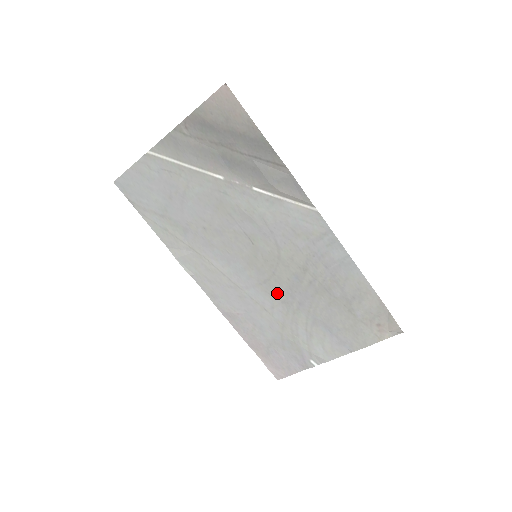
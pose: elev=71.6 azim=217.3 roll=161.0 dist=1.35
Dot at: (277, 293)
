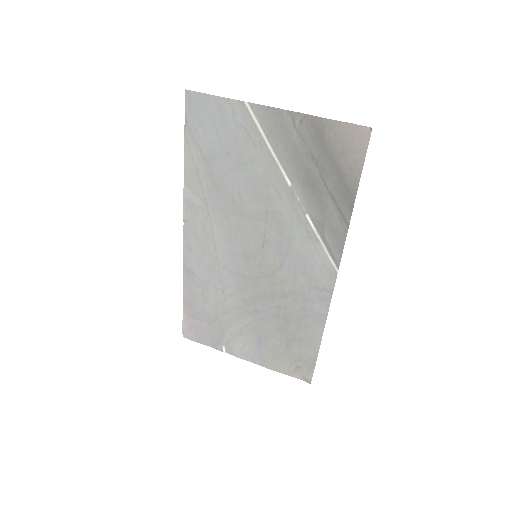
Dot at: (245, 291)
